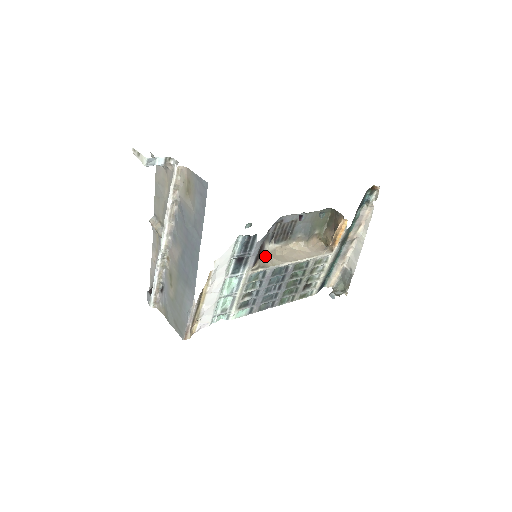
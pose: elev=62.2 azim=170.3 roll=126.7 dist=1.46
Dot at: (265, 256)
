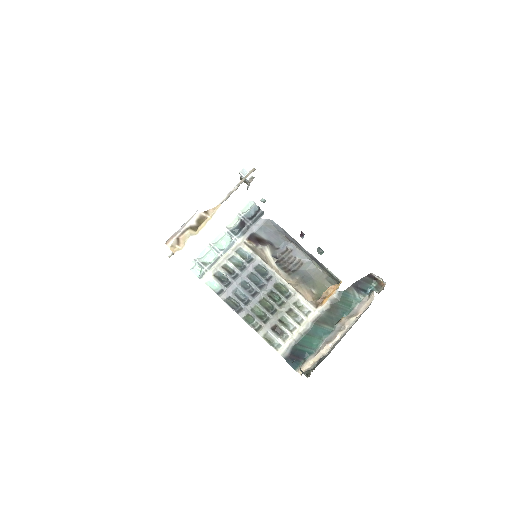
Dot at: (261, 250)
